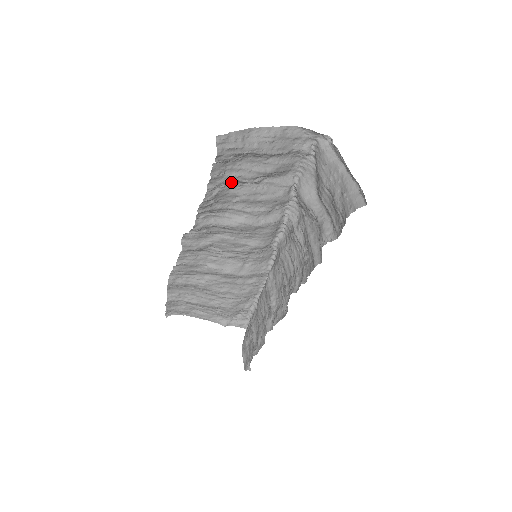
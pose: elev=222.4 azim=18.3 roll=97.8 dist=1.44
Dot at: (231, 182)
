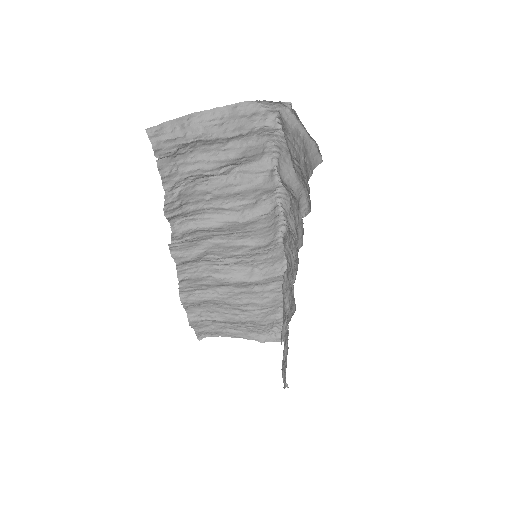
Dot at: (192, 178)
